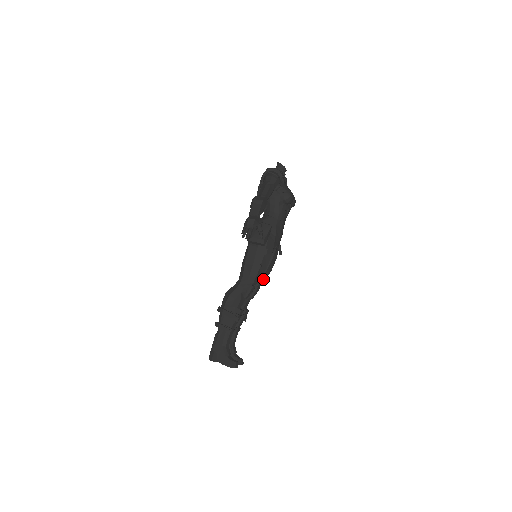
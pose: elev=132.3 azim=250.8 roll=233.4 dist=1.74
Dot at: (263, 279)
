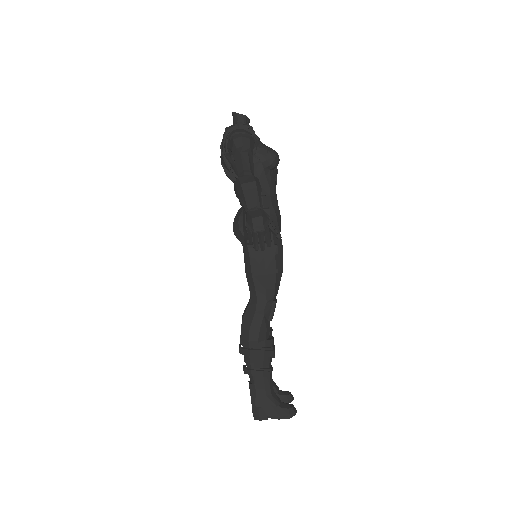
Dot at: occluded
